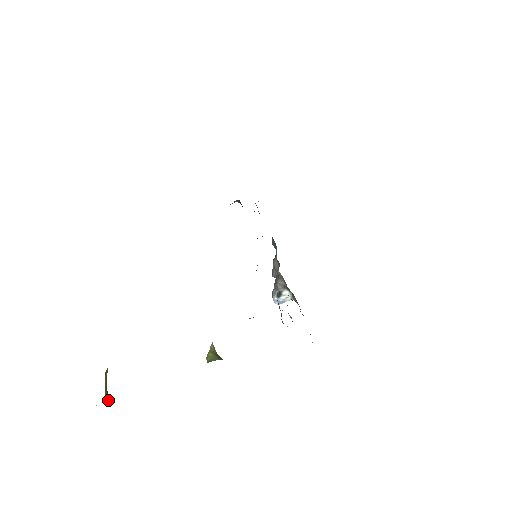
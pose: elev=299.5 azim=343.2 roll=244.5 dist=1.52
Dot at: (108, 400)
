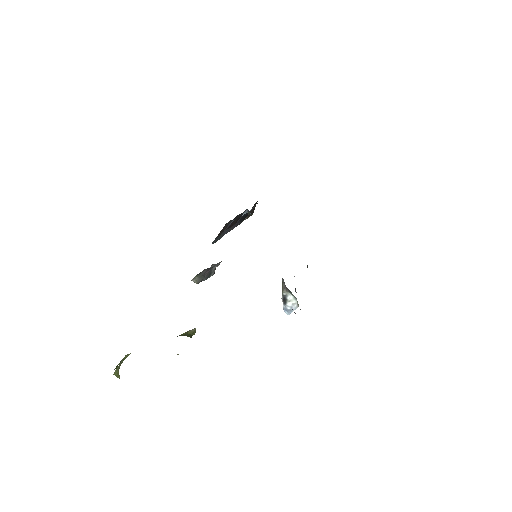
Dot at: (116, 376)
